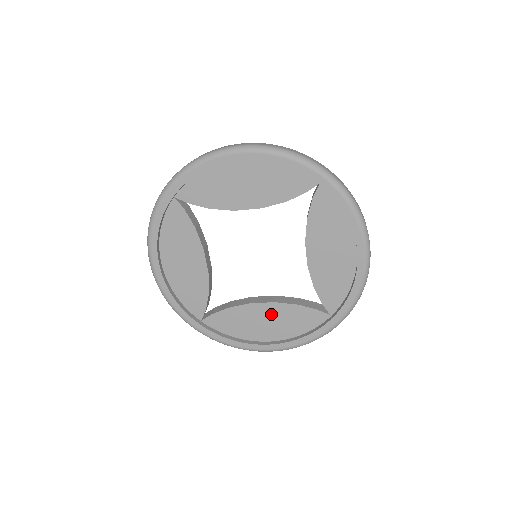
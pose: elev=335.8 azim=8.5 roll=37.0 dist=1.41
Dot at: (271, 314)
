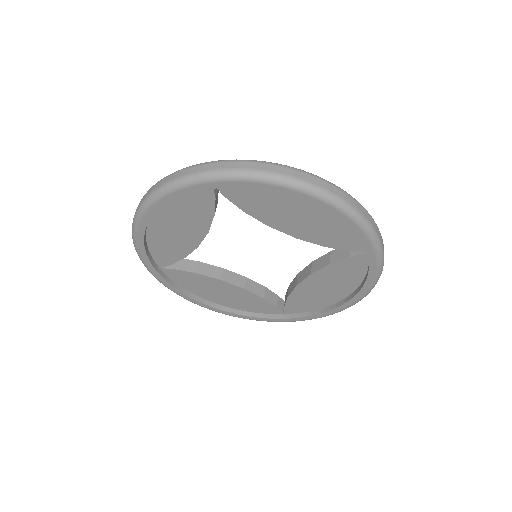
Dot at: (234, 293)
